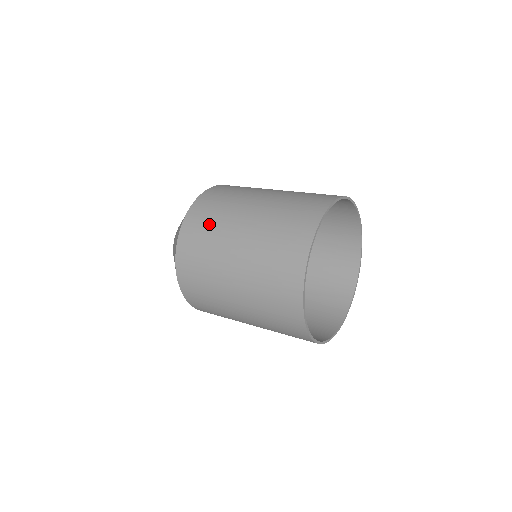
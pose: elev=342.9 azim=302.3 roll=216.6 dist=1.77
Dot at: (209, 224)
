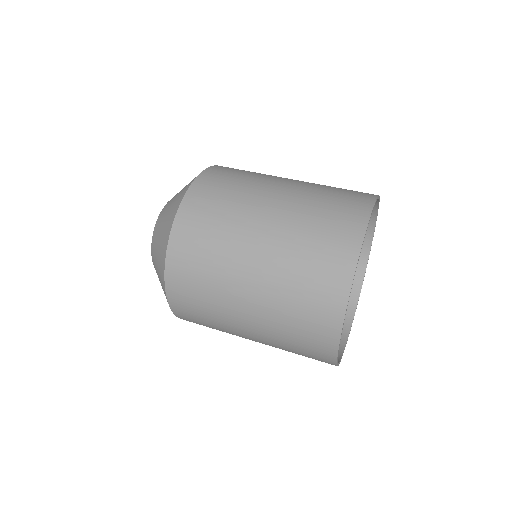
Dot at: (202, 302)
